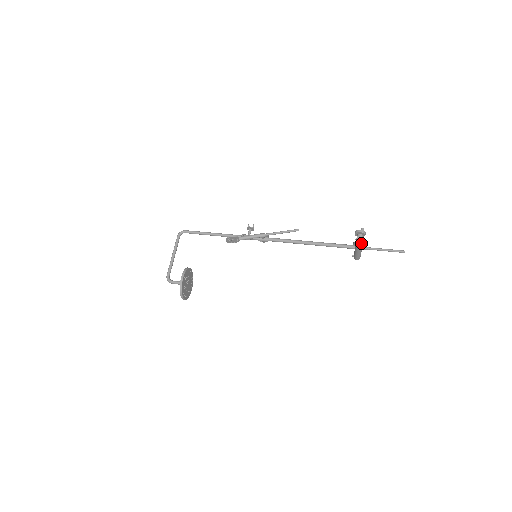
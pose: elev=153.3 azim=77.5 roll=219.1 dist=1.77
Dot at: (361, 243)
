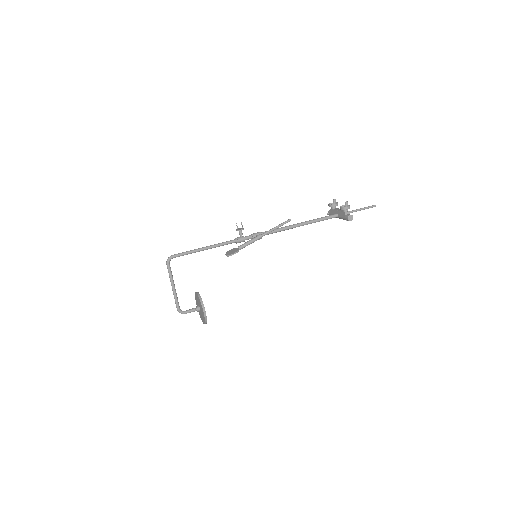
Dot at: (350, 220)
